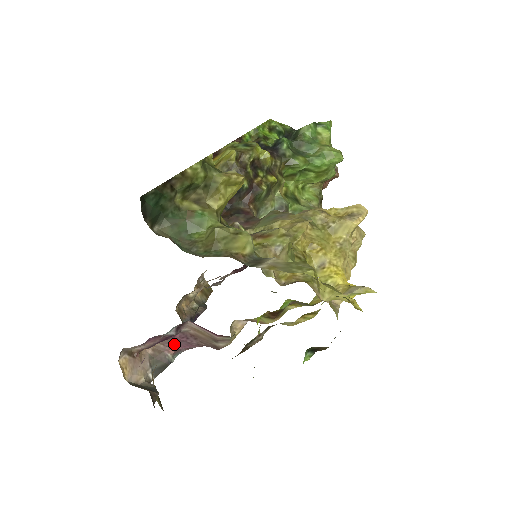
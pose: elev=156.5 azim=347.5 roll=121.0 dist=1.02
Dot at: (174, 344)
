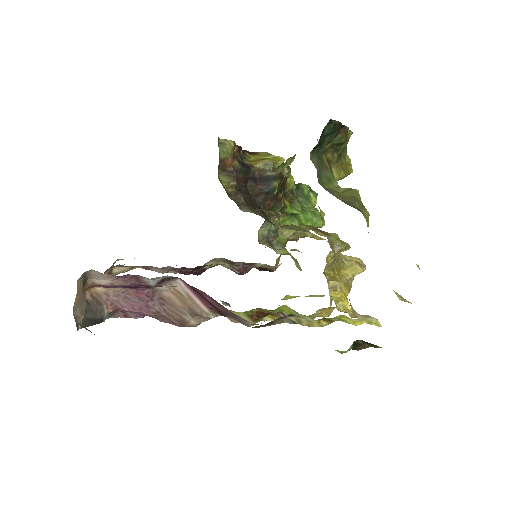
Dot at: (123, 301)
